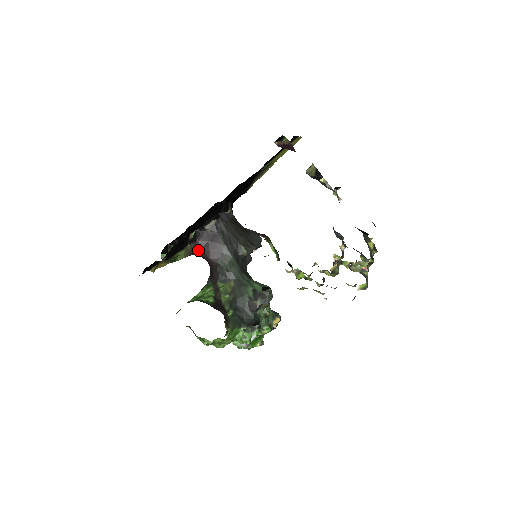
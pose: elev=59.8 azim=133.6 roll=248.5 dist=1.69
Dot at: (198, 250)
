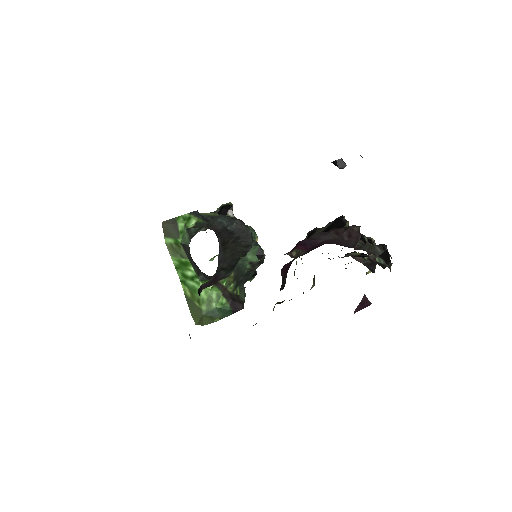
Dot at: occluded
